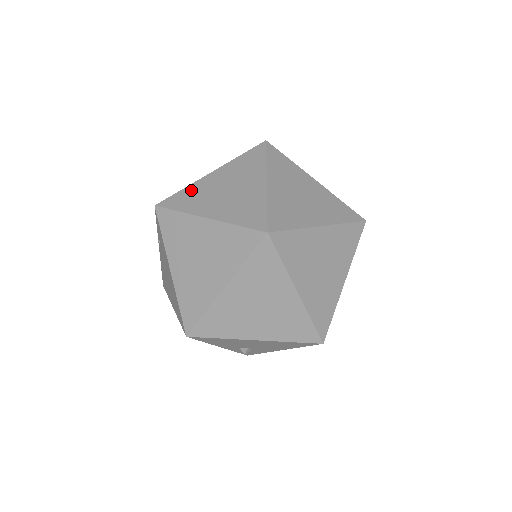
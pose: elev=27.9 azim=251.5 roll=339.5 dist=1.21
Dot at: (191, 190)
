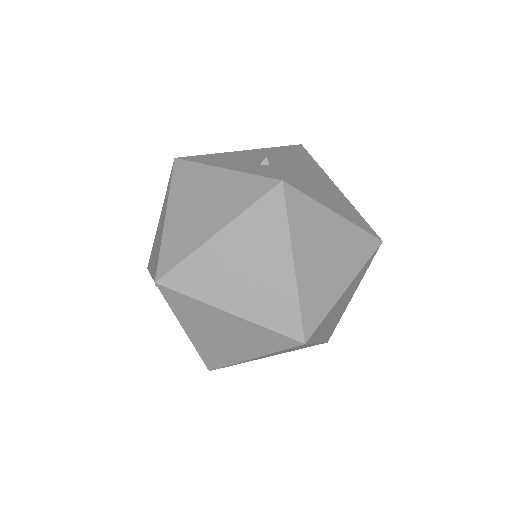
Dot at: (197, 263)
